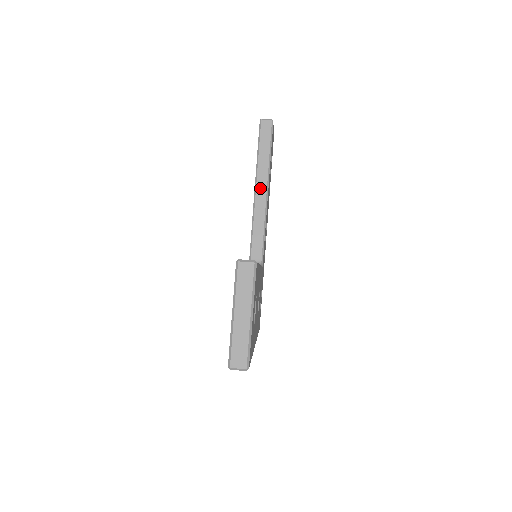
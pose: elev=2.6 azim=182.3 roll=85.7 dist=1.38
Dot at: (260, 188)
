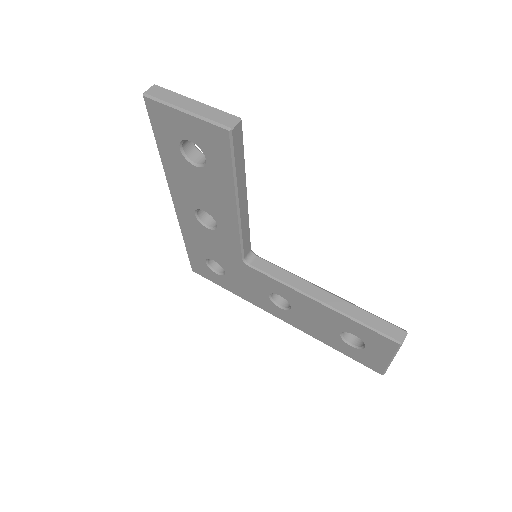
Dot at: (242, 201)
